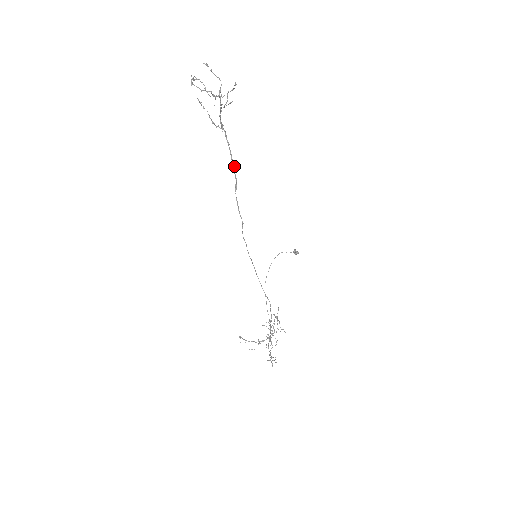
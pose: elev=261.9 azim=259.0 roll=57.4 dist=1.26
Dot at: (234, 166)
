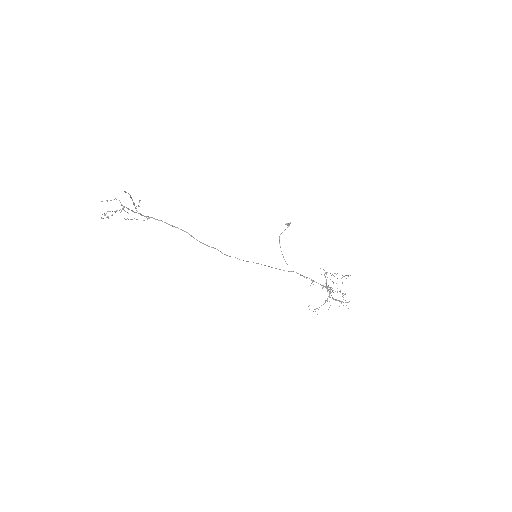
Dot at: (177, 227)
